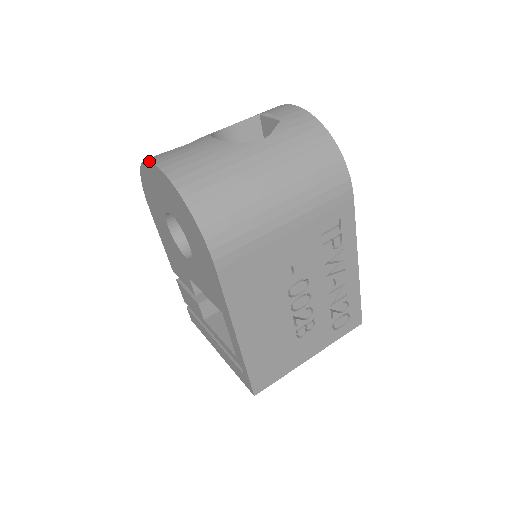
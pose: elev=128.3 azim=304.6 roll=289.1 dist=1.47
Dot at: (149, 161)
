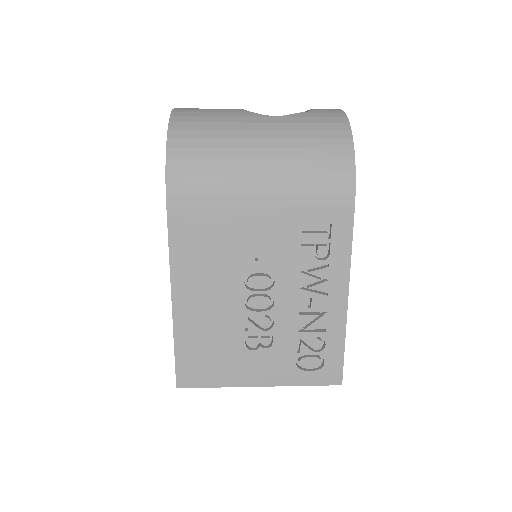
Dot at: occluded
